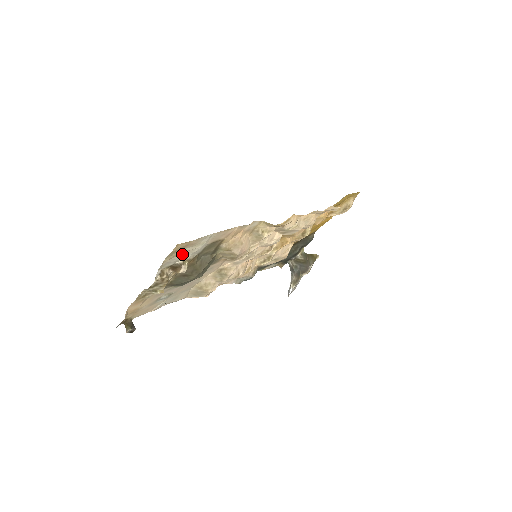
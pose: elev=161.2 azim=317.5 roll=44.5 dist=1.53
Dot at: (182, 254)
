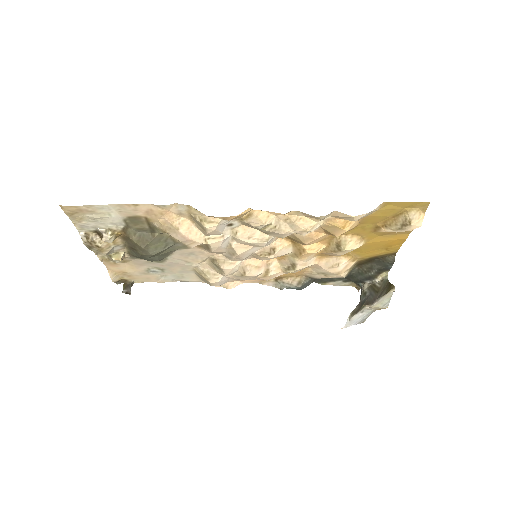
Dot at: (93, 220)
